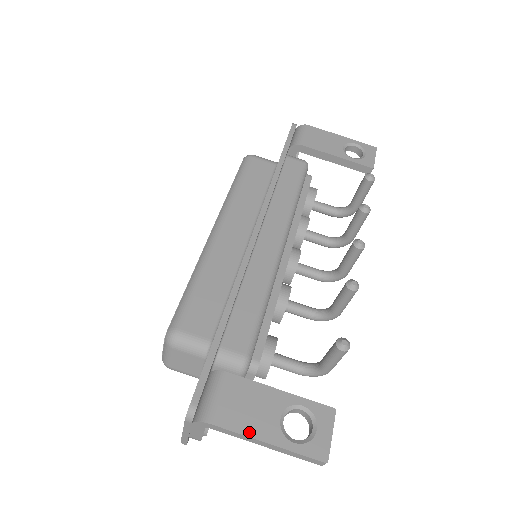
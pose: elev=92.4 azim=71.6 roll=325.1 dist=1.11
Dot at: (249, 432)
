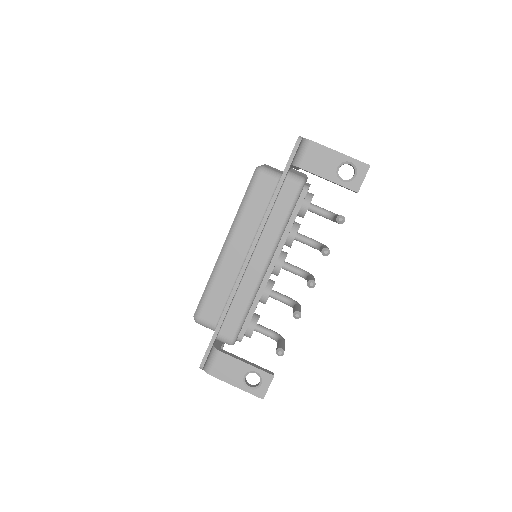
Dot at: (227, 381)
